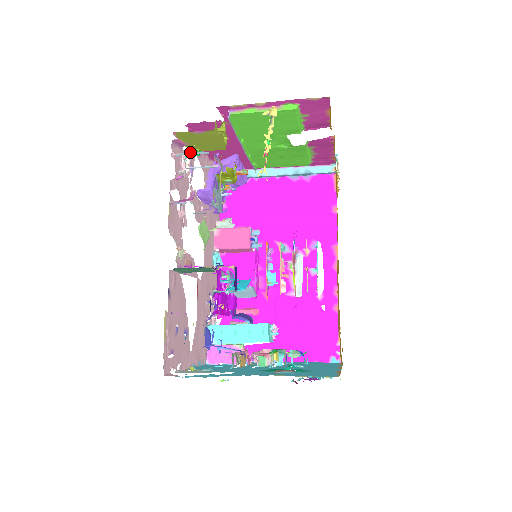
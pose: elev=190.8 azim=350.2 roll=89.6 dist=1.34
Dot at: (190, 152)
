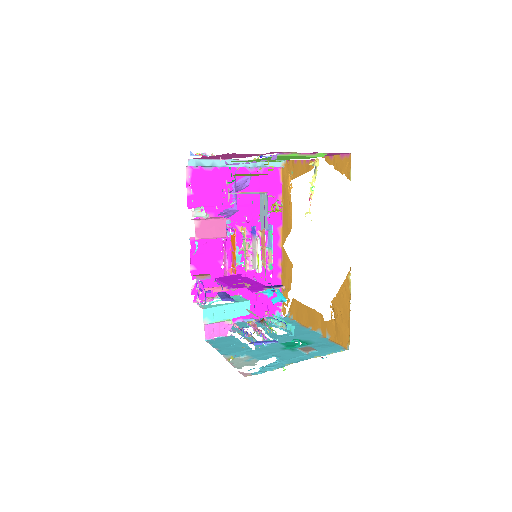
Dot at: occluded
